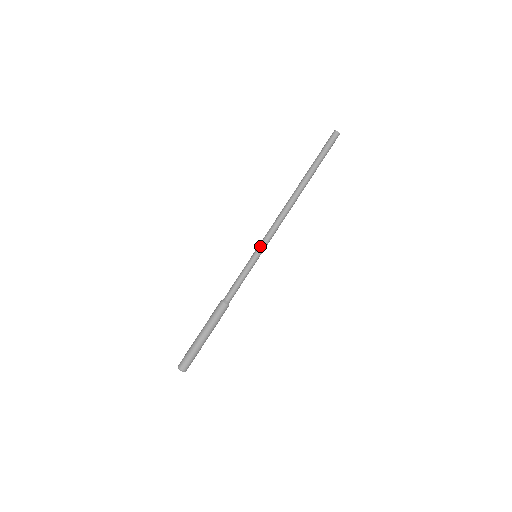
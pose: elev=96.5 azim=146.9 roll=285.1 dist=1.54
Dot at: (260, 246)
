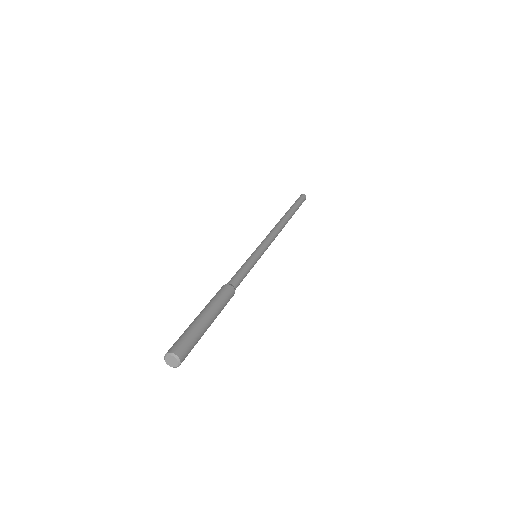
Dot at: (260, 246)
